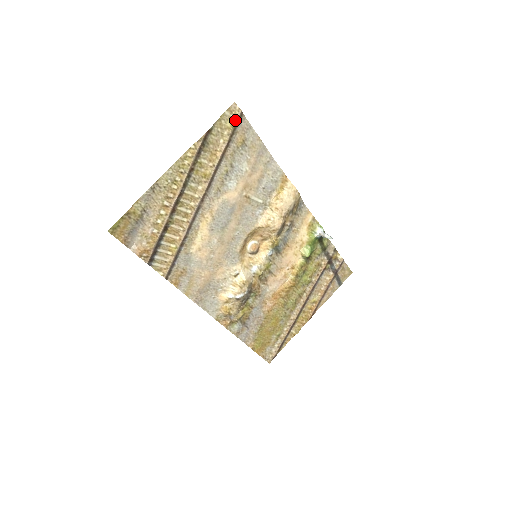
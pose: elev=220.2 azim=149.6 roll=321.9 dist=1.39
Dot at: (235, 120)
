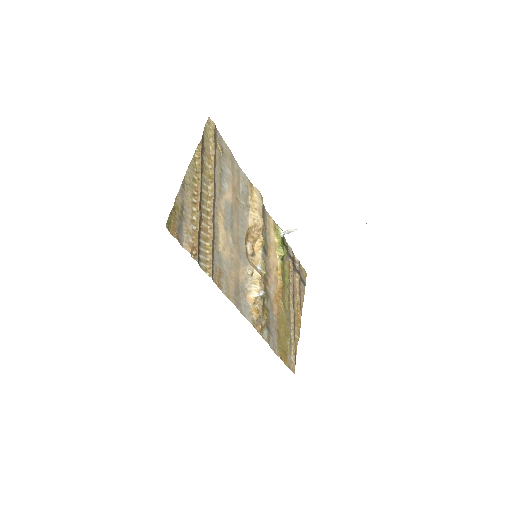
Dot at: (213, 131)
